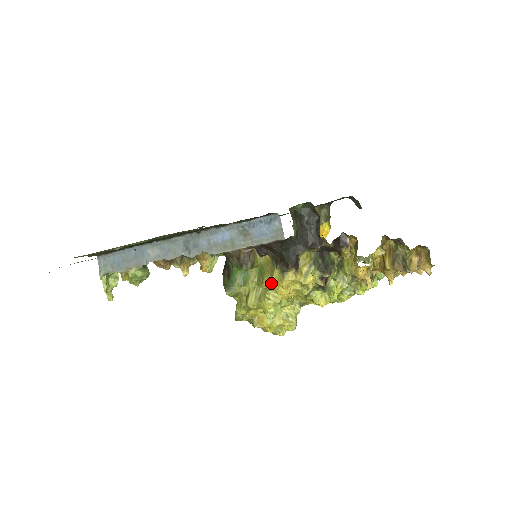
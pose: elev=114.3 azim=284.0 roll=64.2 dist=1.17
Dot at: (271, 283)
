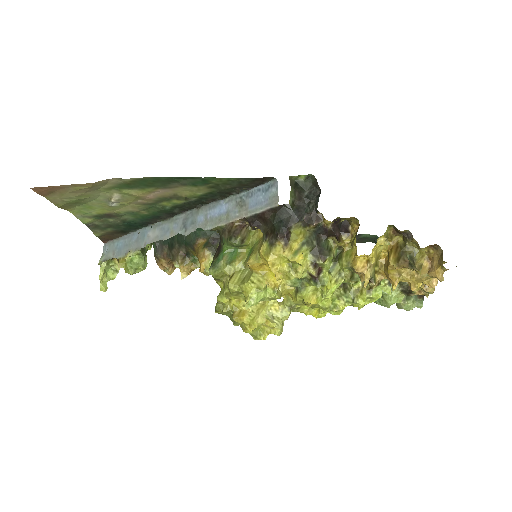
Dot at: (257, 261)
